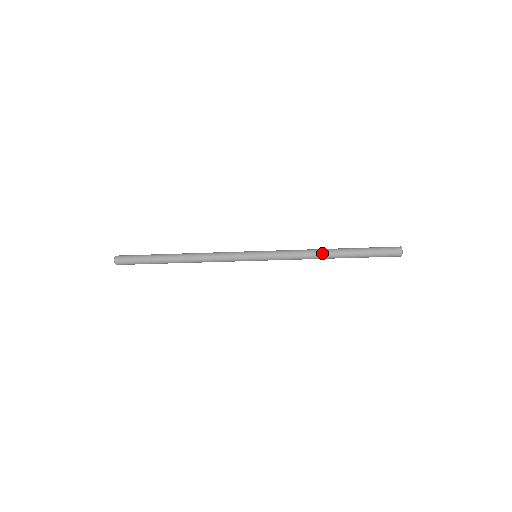
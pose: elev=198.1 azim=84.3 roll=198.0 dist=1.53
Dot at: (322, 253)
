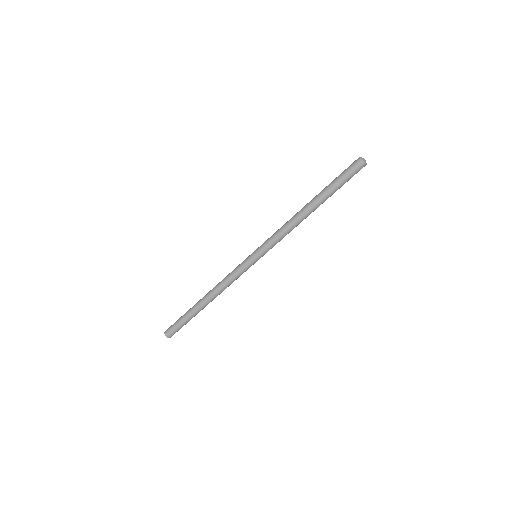
Dot at: (300, 214)
